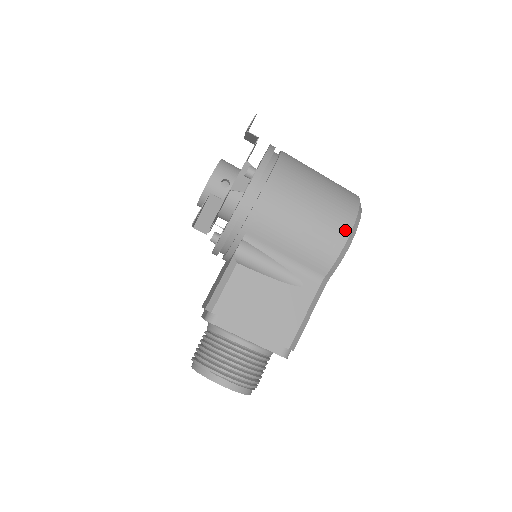
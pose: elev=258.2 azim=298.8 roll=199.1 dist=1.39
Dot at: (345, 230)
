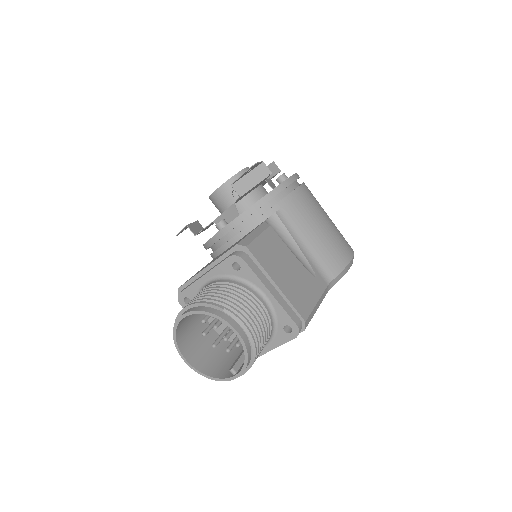
Dot at: (350, 251)
